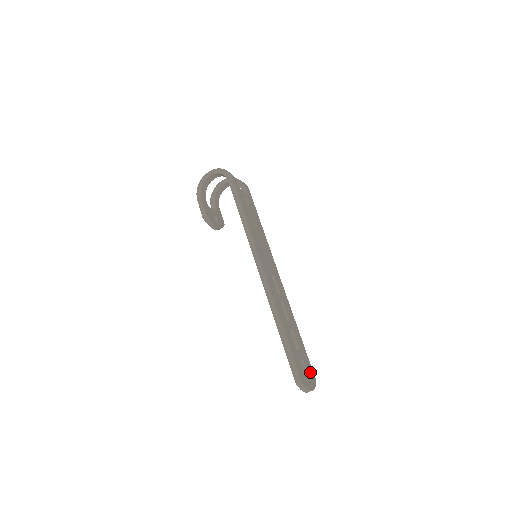
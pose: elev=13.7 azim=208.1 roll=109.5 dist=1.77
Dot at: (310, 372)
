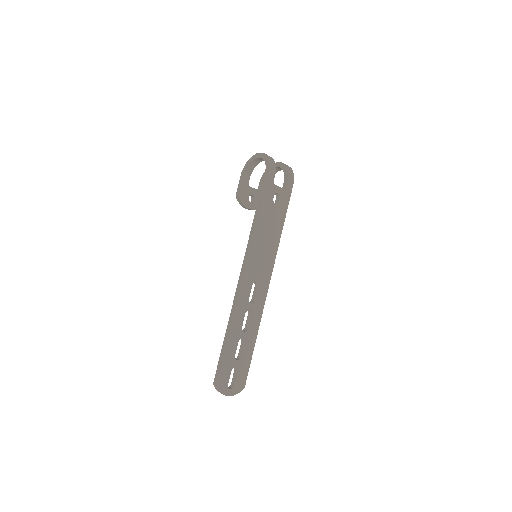
Dot at: (241, 380)
